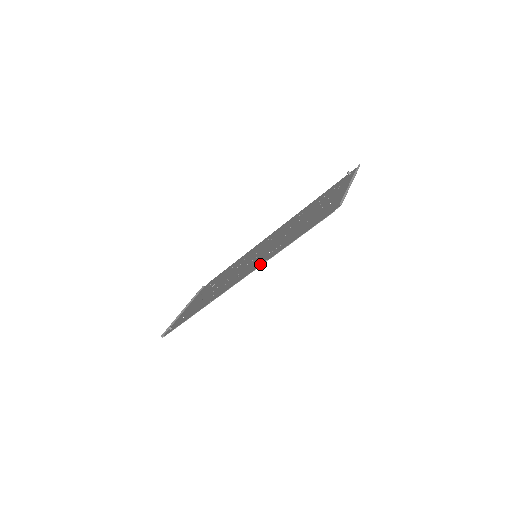
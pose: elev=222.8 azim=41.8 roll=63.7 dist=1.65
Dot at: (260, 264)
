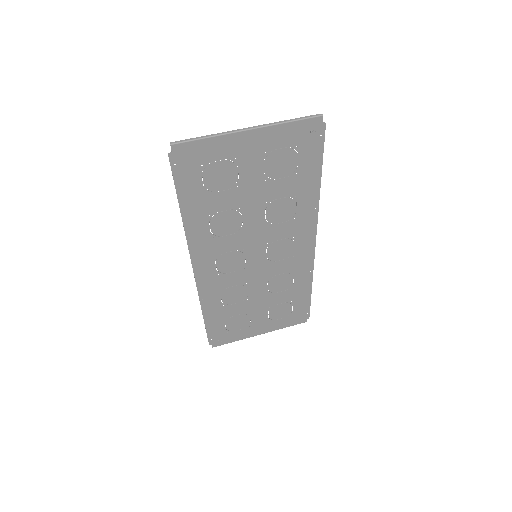
Dot at: (193, 243)
